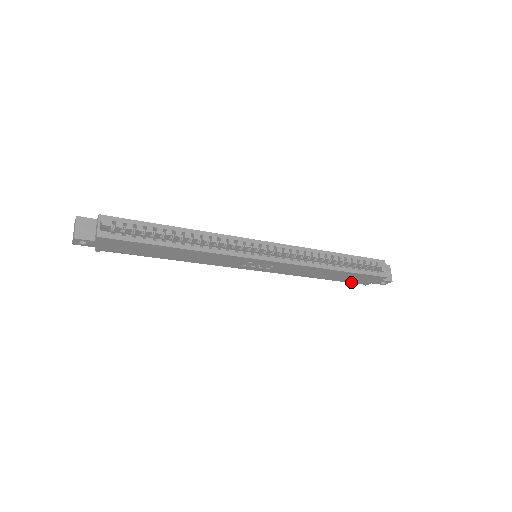
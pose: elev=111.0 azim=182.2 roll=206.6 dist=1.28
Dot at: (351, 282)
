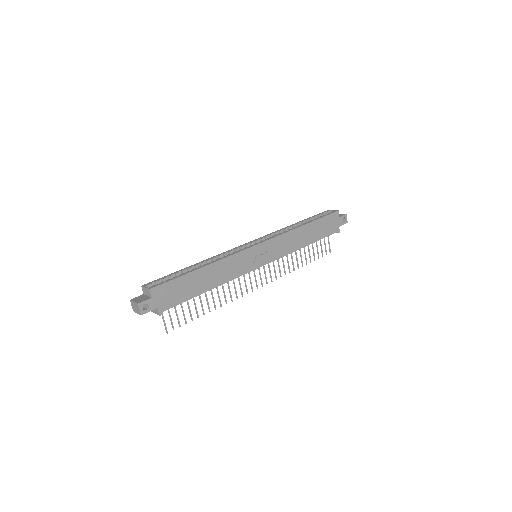
Dot at: (328, 235)
